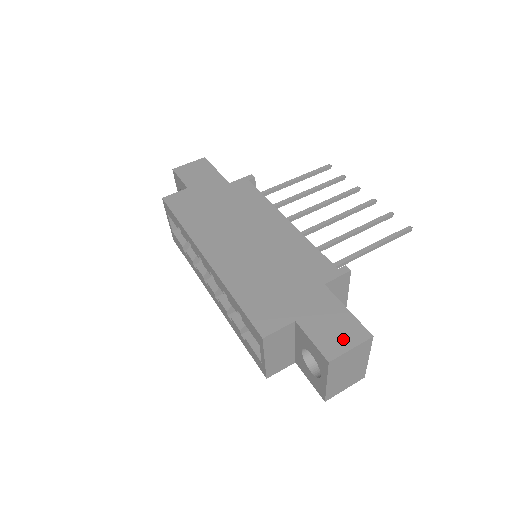
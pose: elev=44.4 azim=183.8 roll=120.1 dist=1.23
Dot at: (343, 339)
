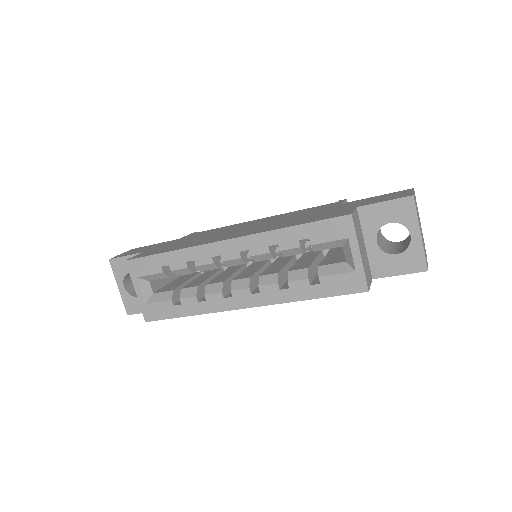
Dot at: (400, 194)
